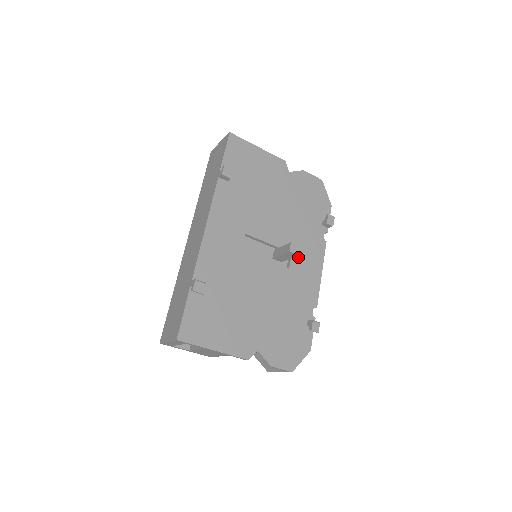
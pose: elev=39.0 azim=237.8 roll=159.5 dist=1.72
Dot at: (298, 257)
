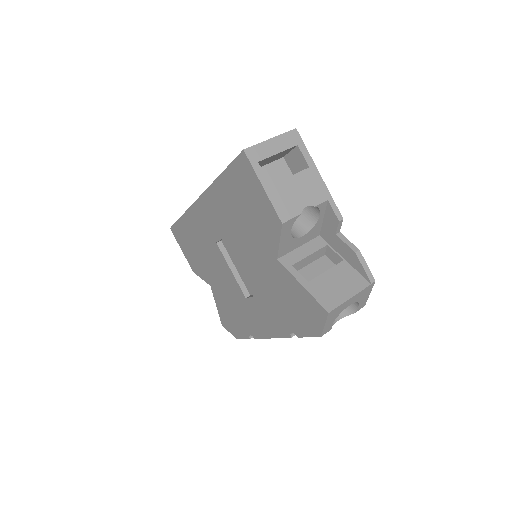
Dot at: occluded
